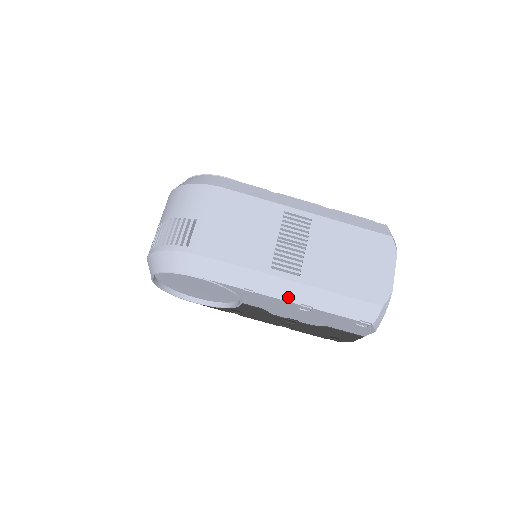
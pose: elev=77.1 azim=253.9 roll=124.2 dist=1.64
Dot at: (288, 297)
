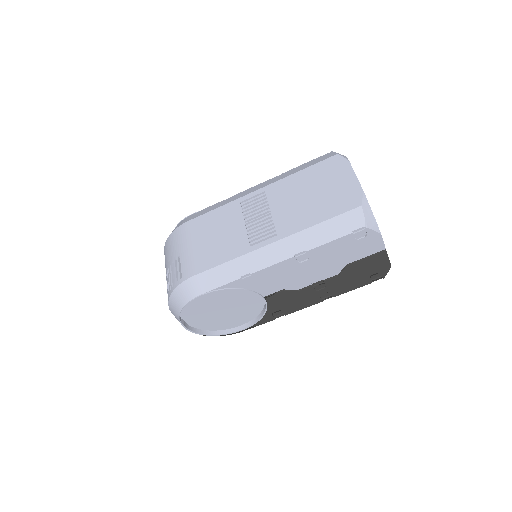
Dot at: (279, 258)
